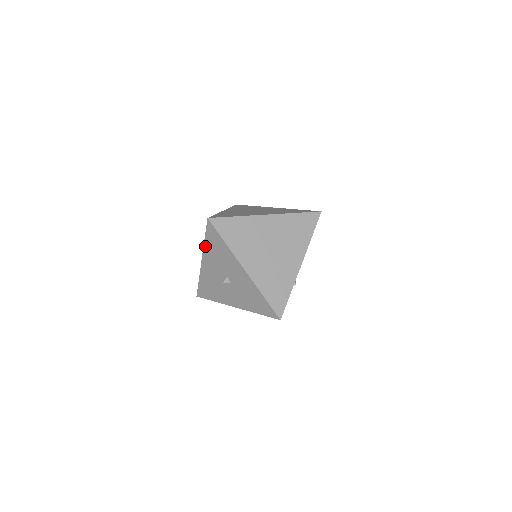
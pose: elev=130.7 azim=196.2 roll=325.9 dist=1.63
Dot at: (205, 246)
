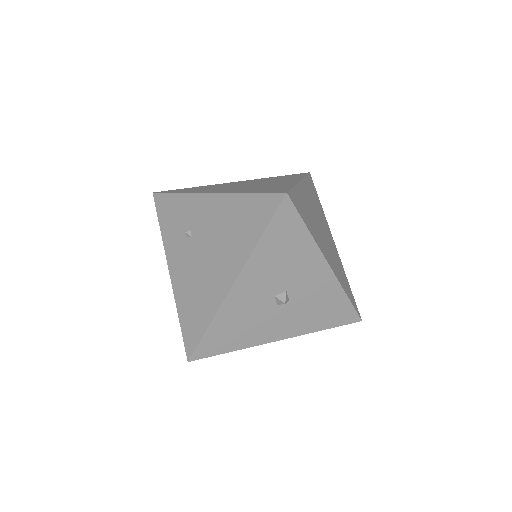
Dot at: (256, 251)
